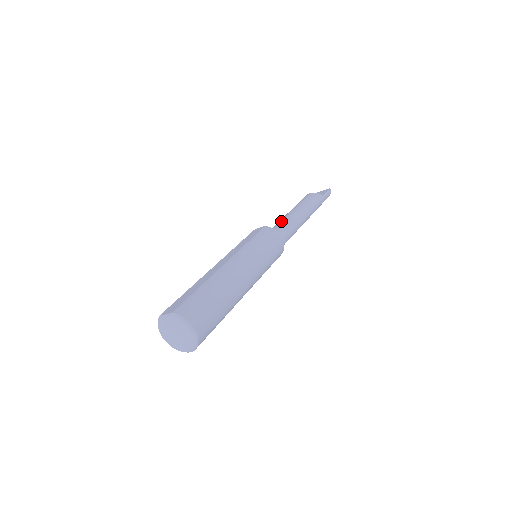
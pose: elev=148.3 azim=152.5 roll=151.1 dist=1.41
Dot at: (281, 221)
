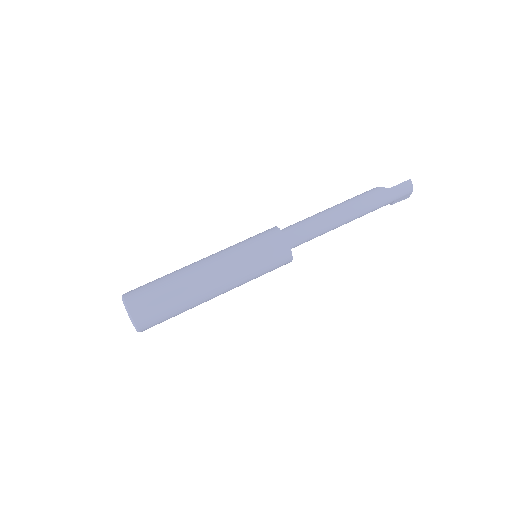
Dot at: occluded
